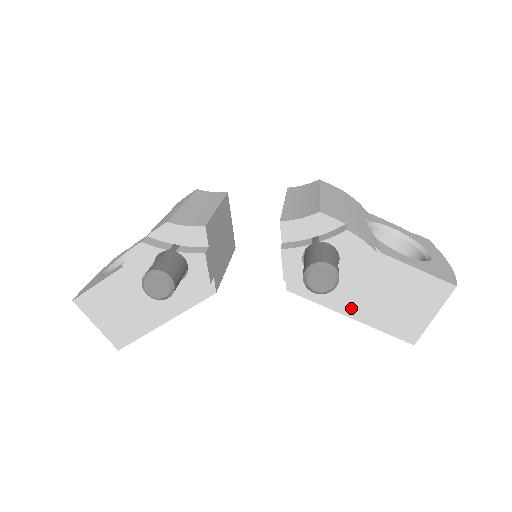
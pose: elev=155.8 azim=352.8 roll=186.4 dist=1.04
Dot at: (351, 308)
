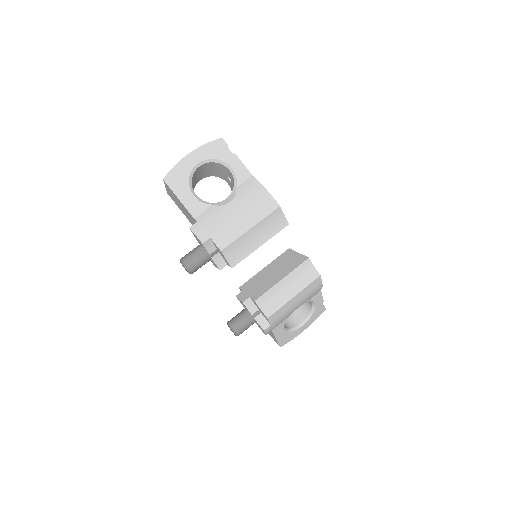
Dot at: occluded
